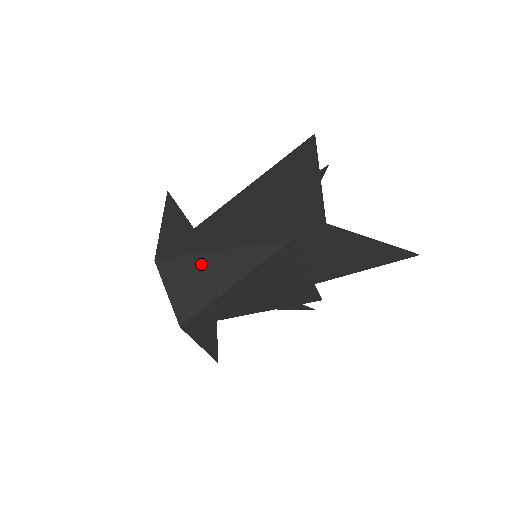
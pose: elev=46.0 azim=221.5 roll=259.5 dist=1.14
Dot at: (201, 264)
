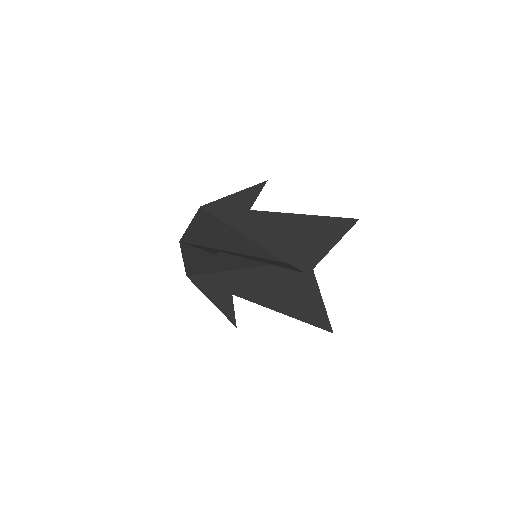
Dot at: (226, 230)
